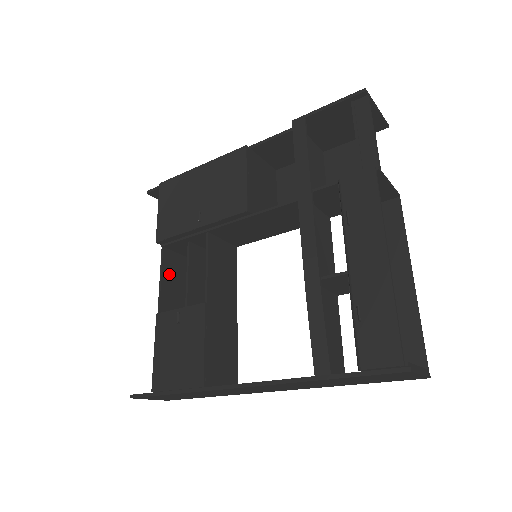
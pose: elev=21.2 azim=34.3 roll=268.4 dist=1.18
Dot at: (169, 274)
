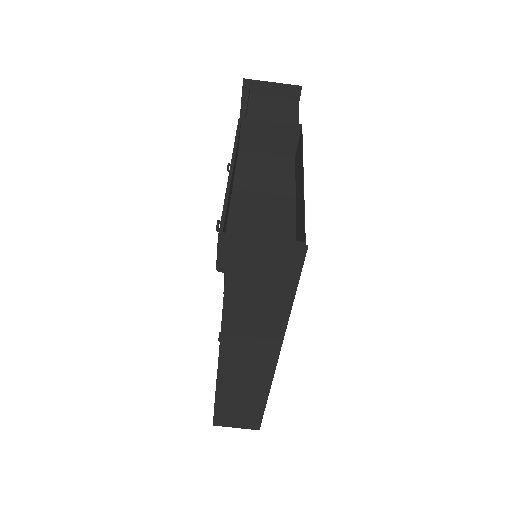
Dot at: occluded
